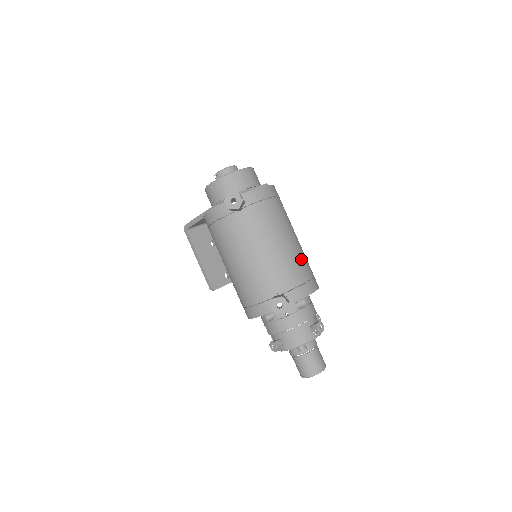
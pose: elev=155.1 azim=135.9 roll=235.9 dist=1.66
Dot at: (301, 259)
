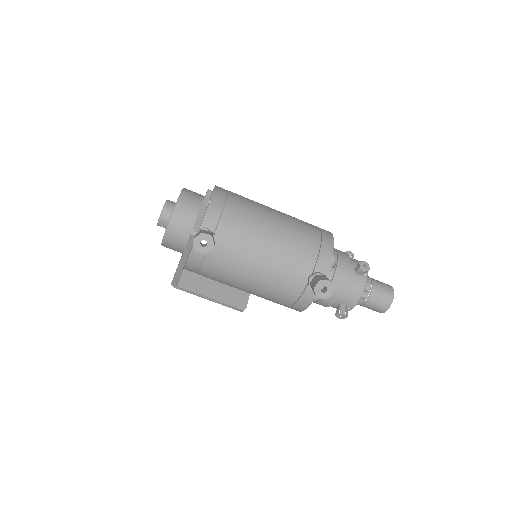
Dot at: (298, 227)
